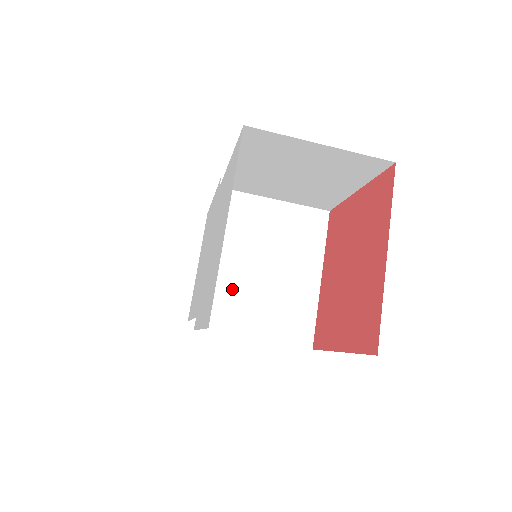
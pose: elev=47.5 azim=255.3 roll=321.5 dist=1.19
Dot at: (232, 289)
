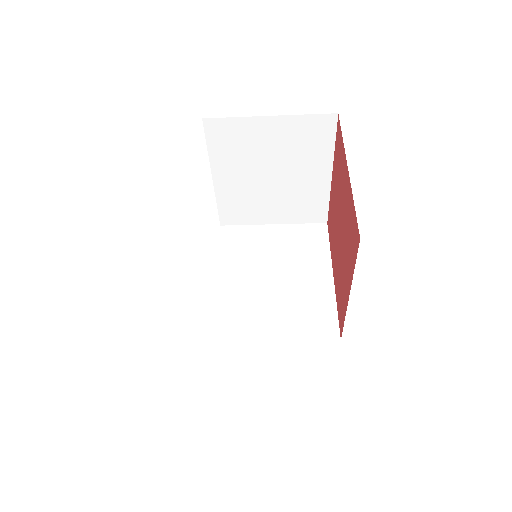
Dot at: (244, 300)
